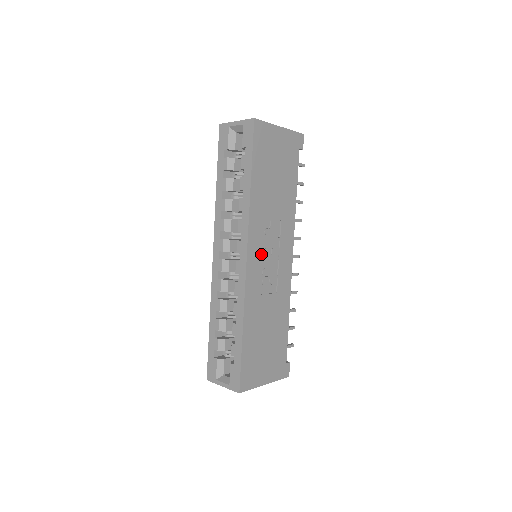
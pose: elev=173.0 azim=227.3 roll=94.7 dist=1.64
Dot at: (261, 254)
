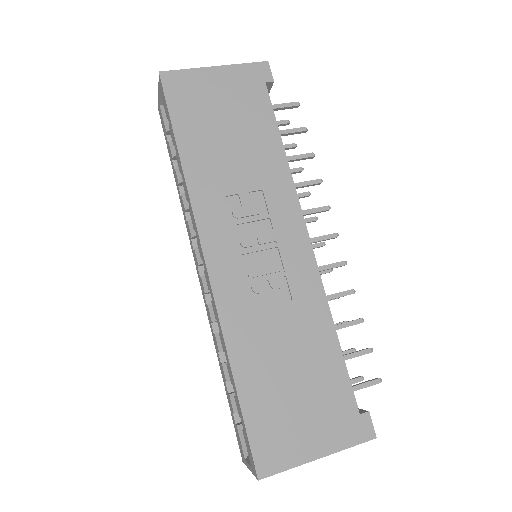
Dot at: (235, 248)
